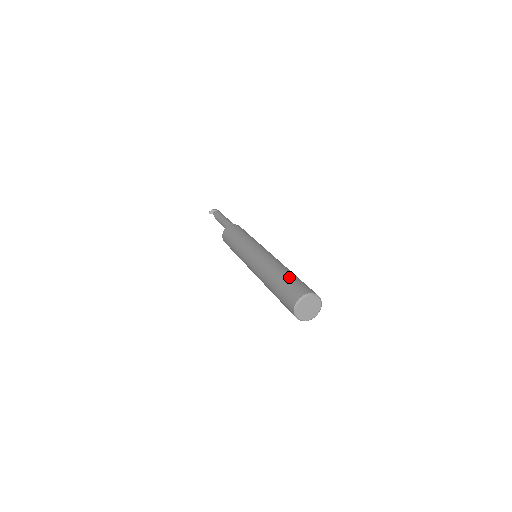
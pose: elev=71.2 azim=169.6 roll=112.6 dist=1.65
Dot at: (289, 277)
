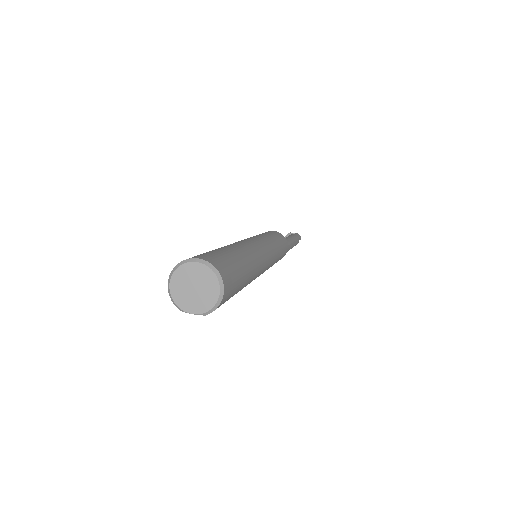
Dot at: (213, 250)
